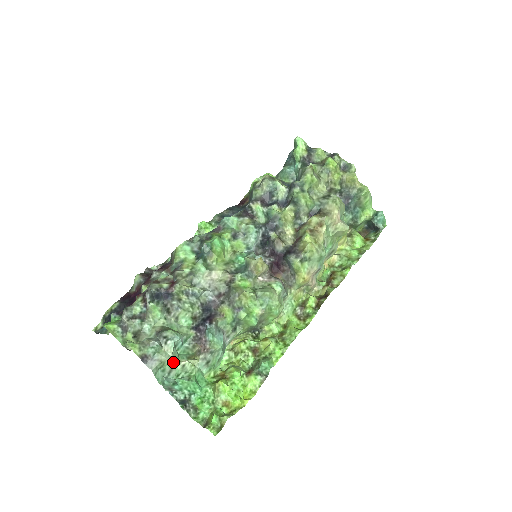
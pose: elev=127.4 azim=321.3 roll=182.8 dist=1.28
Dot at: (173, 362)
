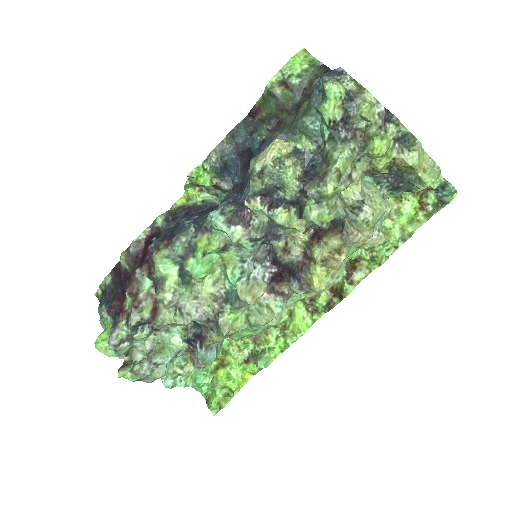
Dot at: (168, 374)
